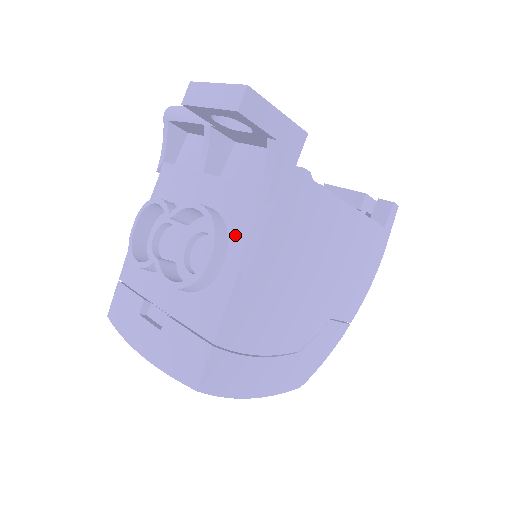
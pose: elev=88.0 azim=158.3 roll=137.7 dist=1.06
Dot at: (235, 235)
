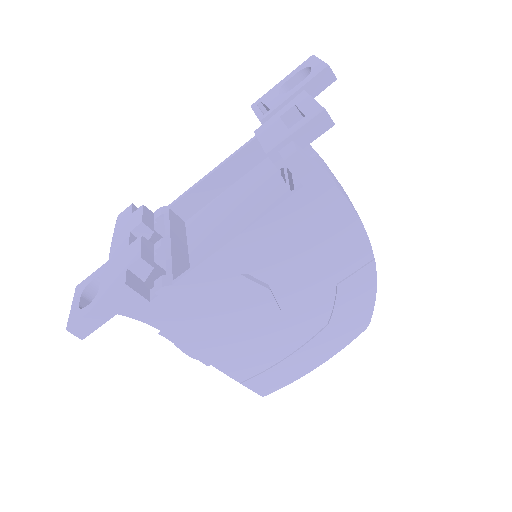
Dot at: occluded
